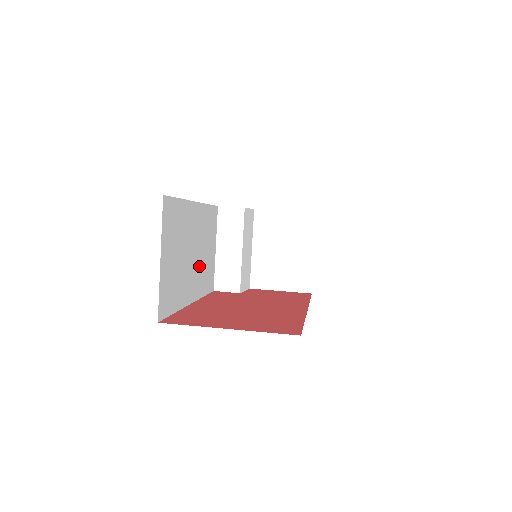
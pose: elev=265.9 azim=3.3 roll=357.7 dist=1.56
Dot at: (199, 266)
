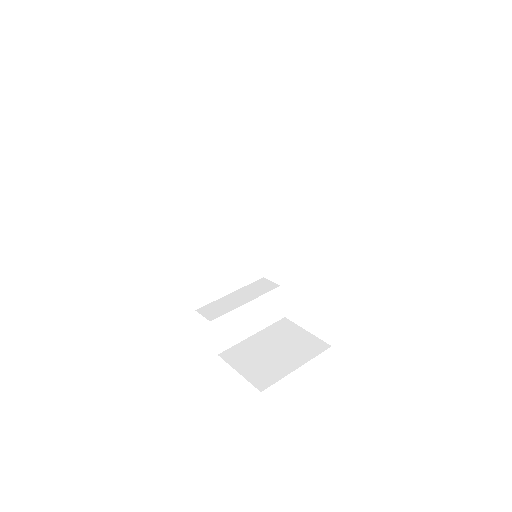
Dot at: (213, 247)
